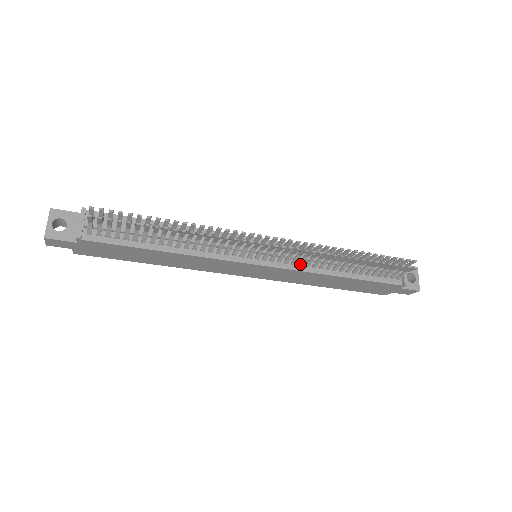
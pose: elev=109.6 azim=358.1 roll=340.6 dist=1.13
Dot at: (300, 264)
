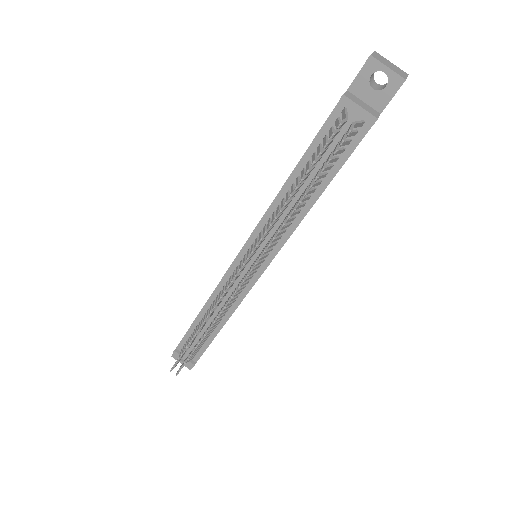
Dot at: (279, 239)
